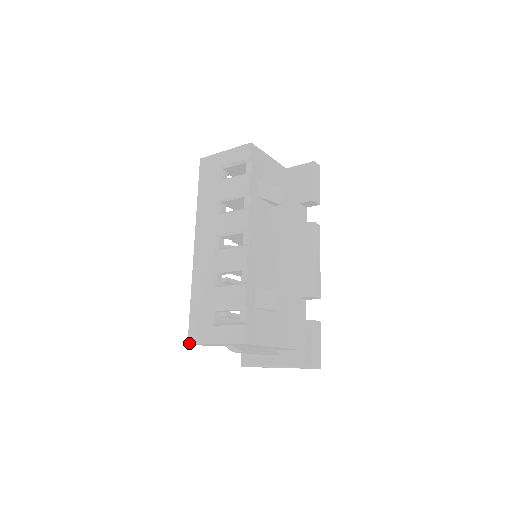
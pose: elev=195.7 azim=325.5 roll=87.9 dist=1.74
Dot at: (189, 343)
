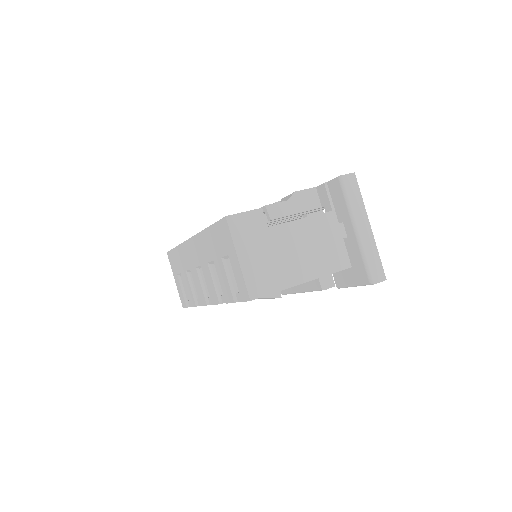
Dot at: (167, 254)
